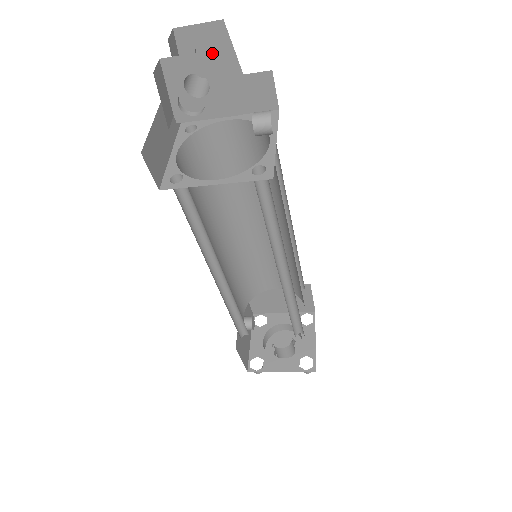
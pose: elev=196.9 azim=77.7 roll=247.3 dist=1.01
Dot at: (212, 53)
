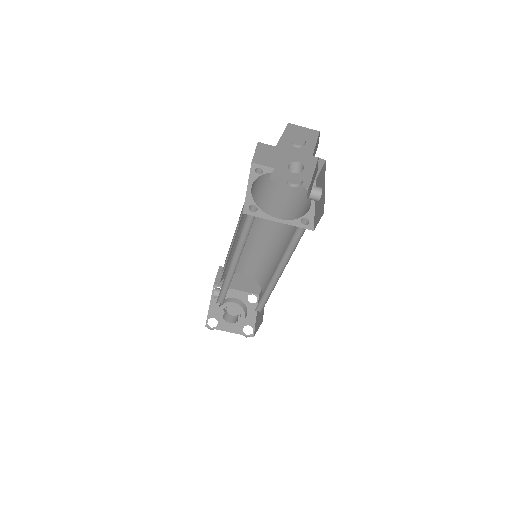
Dot at: (316, 158)
